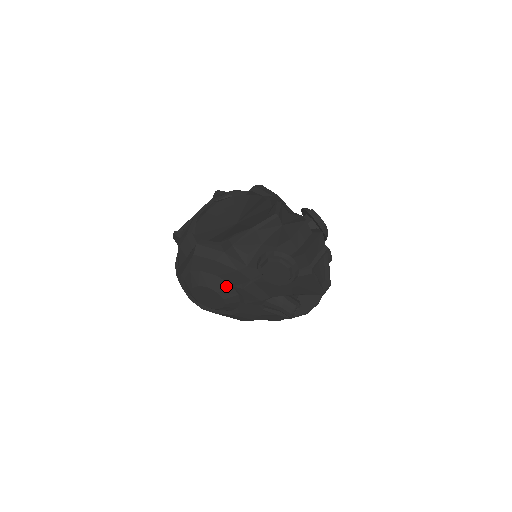
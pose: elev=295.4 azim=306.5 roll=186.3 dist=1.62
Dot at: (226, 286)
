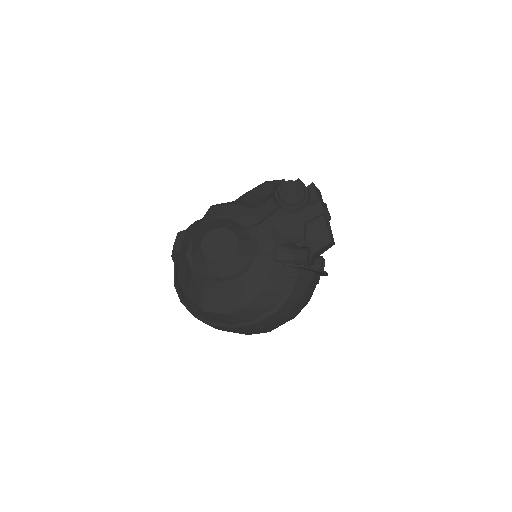
Dot at: (241, 228)
